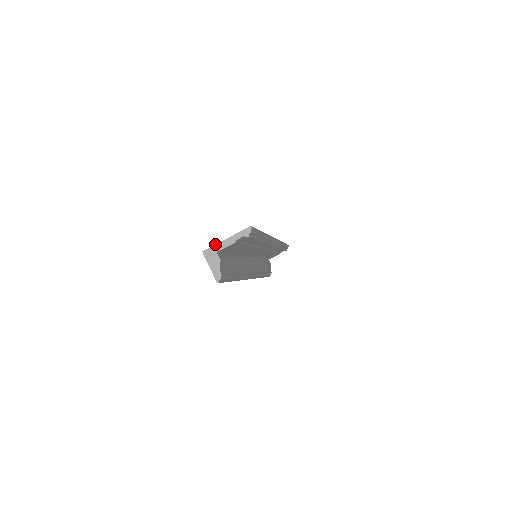
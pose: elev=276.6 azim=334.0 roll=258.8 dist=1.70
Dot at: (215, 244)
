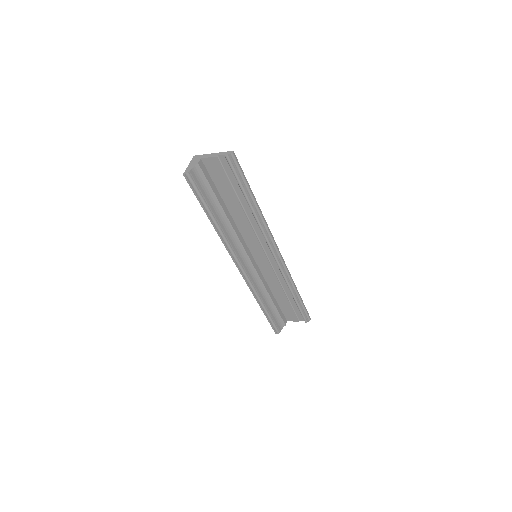
Dot at: (204, 154)
